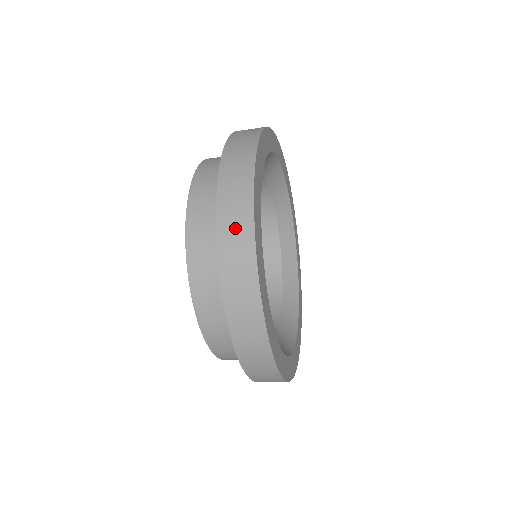
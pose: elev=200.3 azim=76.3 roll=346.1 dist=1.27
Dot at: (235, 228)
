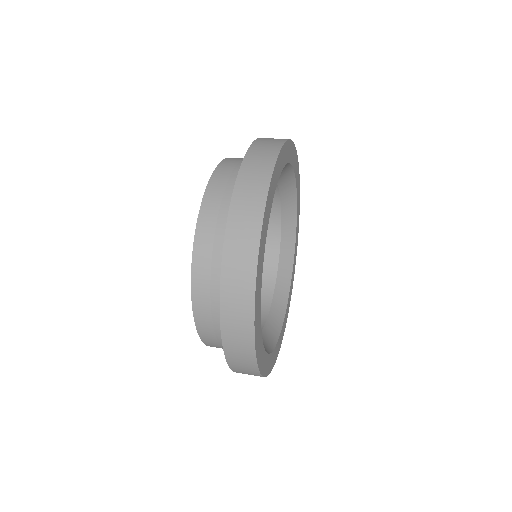
Dot at: (245, 218)
